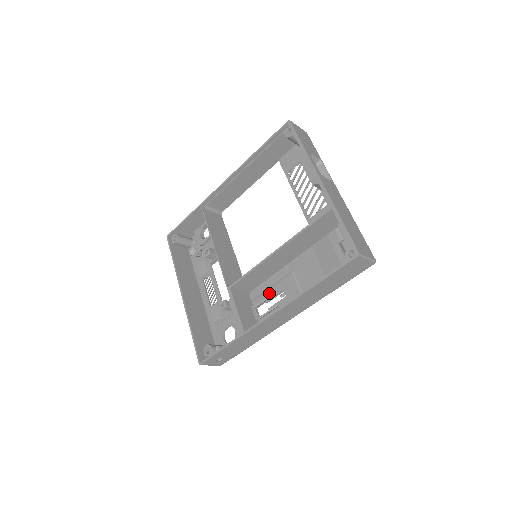
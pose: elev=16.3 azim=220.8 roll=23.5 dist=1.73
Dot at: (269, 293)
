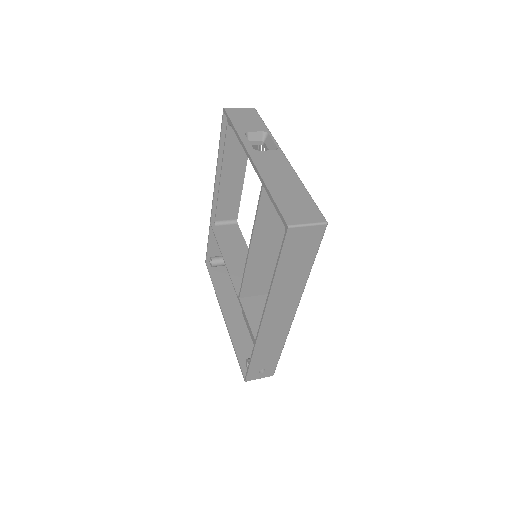
Dot at: occluded
